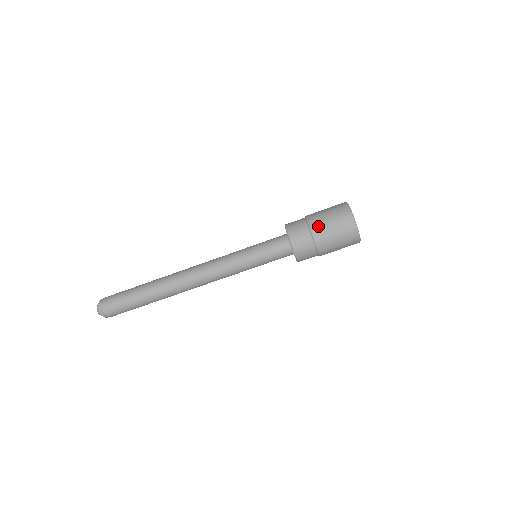
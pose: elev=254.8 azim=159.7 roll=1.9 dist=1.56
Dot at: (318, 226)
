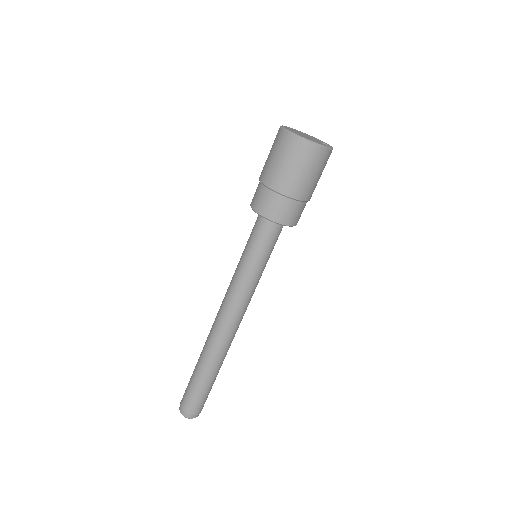
Dot at: (270, 176)
